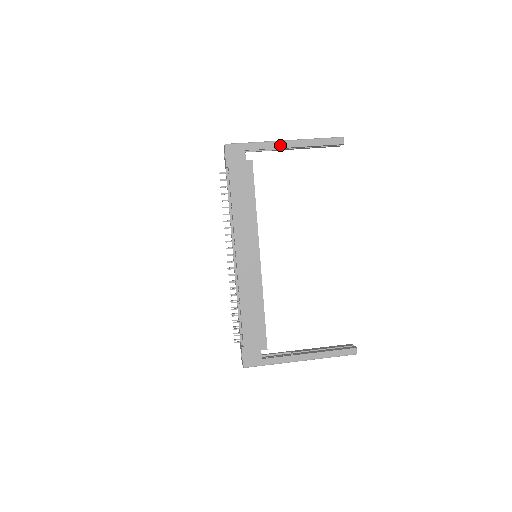
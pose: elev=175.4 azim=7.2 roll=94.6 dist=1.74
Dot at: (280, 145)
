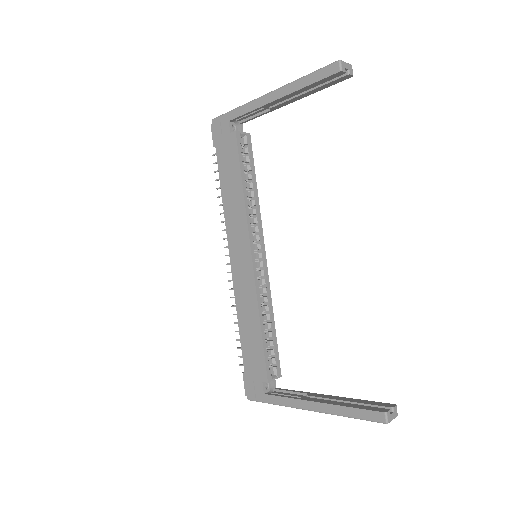
Dot at: (262, 102)
